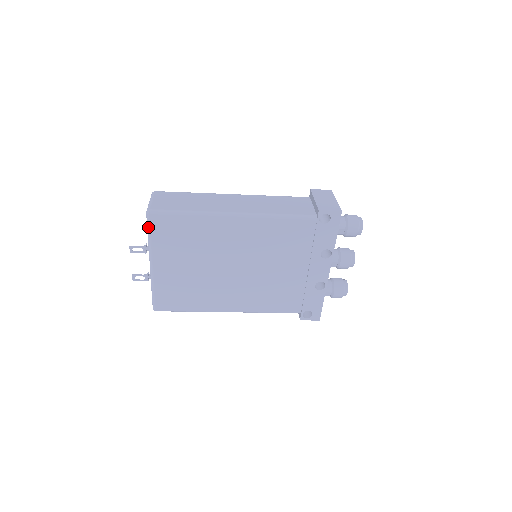
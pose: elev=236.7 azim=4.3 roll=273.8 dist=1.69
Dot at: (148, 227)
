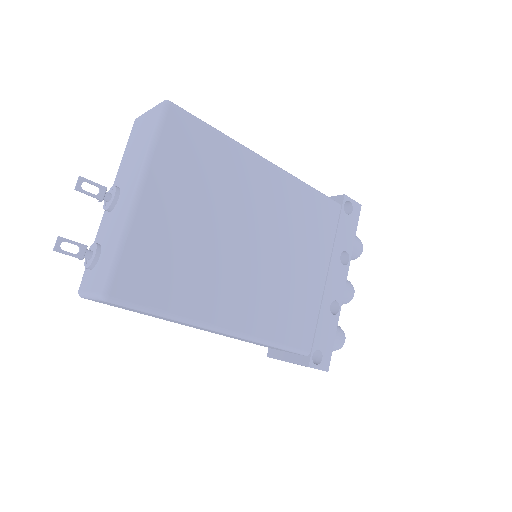
Dot at: (159, 124)
